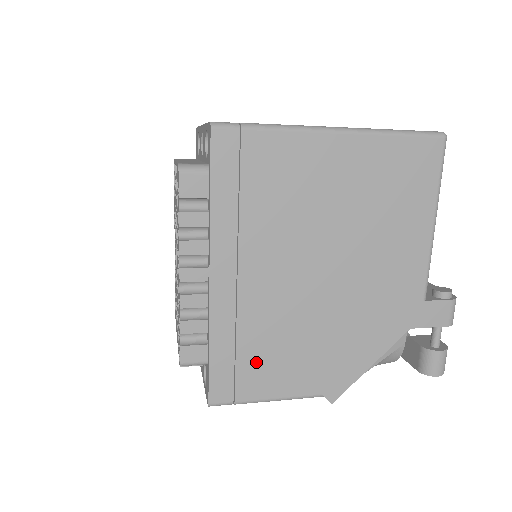
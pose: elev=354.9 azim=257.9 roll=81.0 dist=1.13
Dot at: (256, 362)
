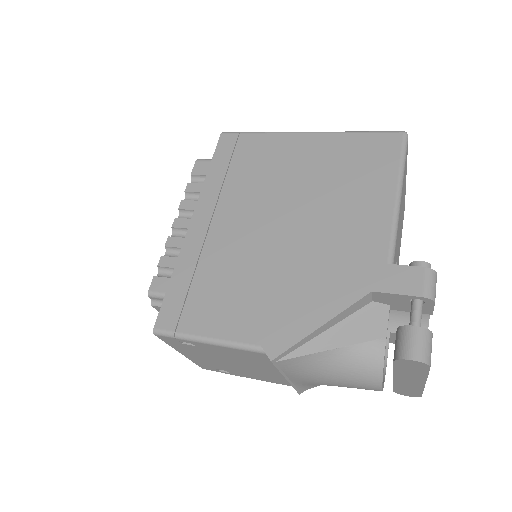
Dot at: (206, 296)
